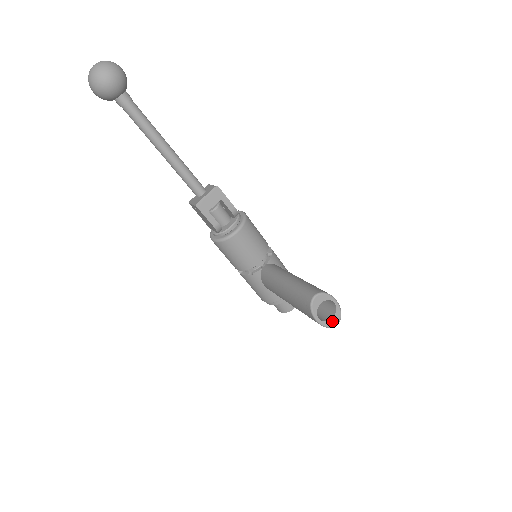
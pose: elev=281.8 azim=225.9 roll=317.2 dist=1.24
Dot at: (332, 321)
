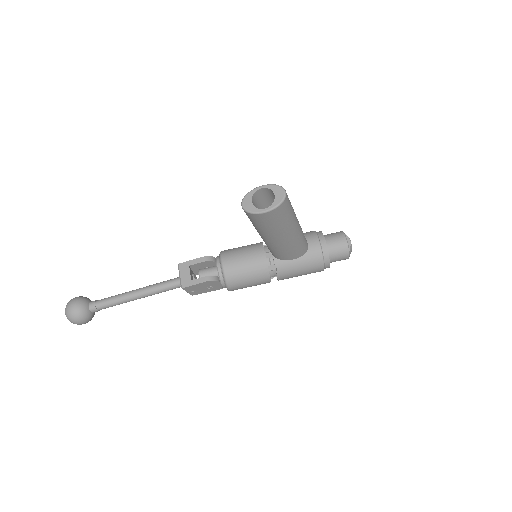
Dot at: (277, 196)
